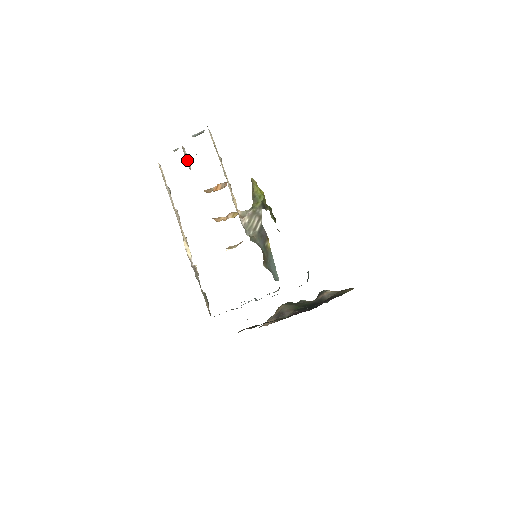
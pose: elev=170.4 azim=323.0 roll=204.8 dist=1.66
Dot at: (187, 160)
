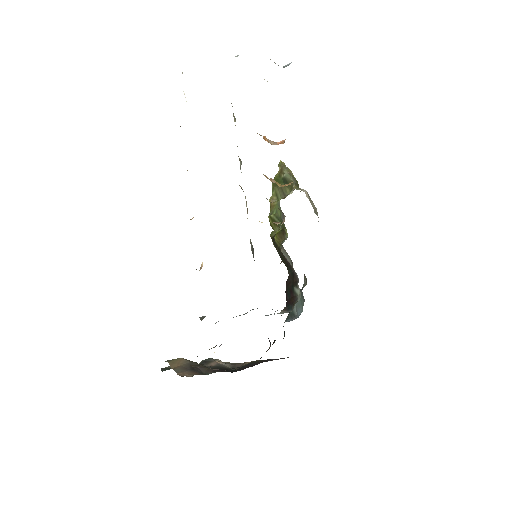
Dot at: occluded
